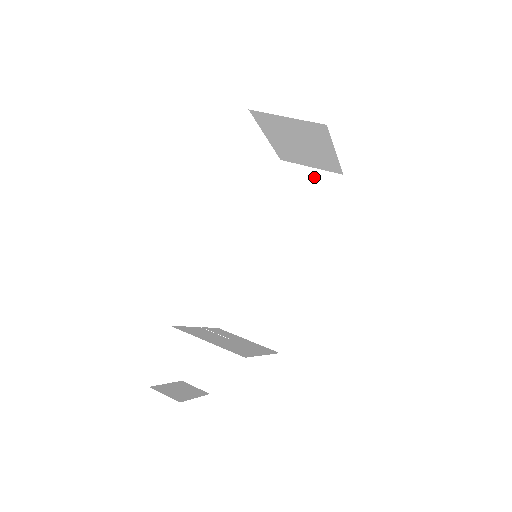
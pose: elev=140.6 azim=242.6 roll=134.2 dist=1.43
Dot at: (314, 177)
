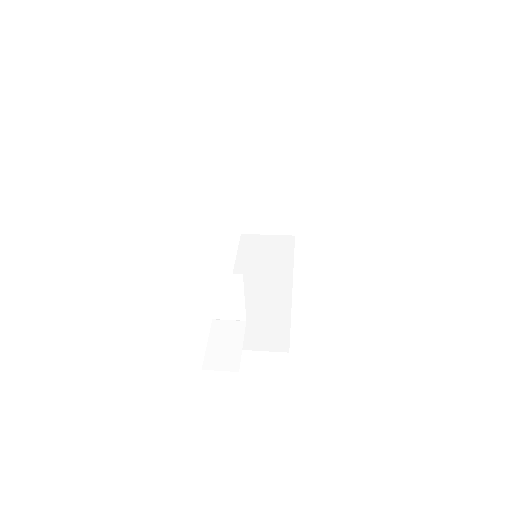
Dot at: (273, 239)
